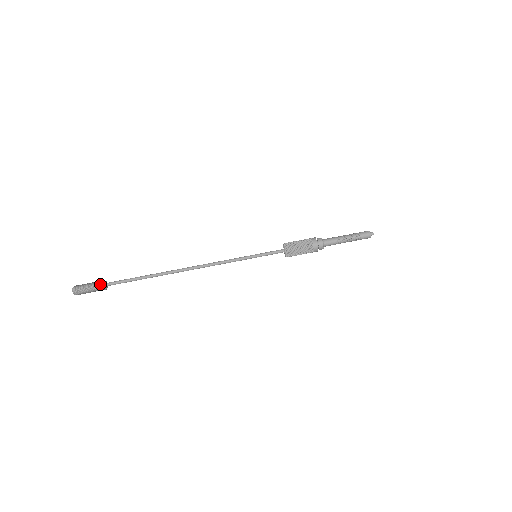
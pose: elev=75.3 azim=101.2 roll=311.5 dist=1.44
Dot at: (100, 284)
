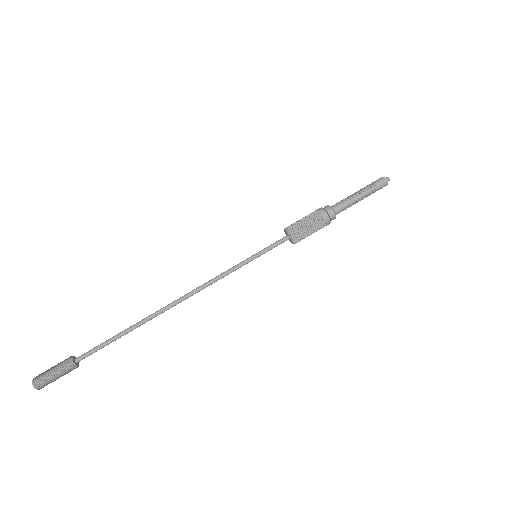
Dot at: (67, 364)
